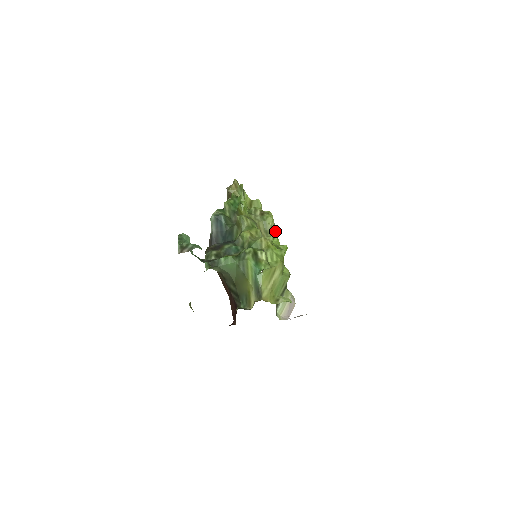
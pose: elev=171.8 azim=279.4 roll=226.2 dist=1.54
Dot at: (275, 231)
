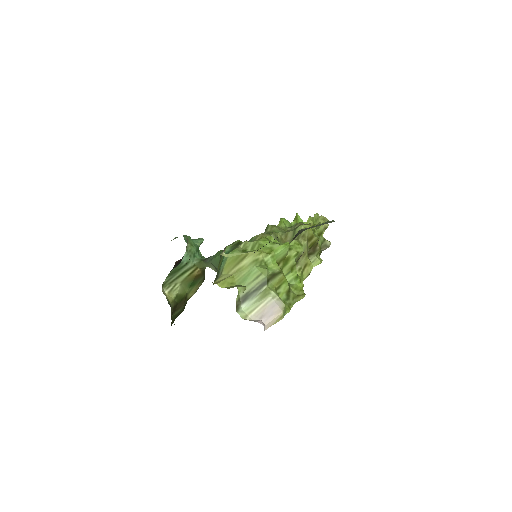
Dot at: (303, 239)
